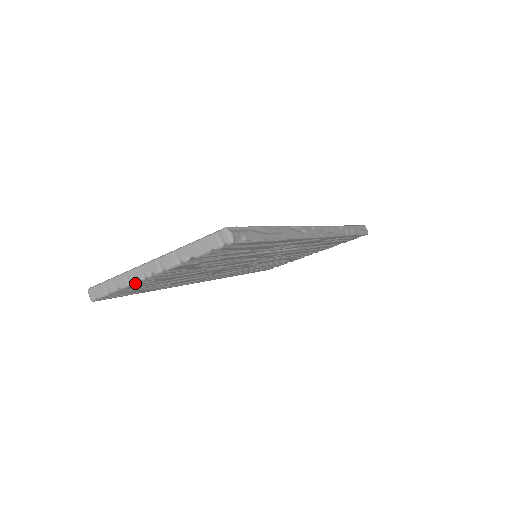
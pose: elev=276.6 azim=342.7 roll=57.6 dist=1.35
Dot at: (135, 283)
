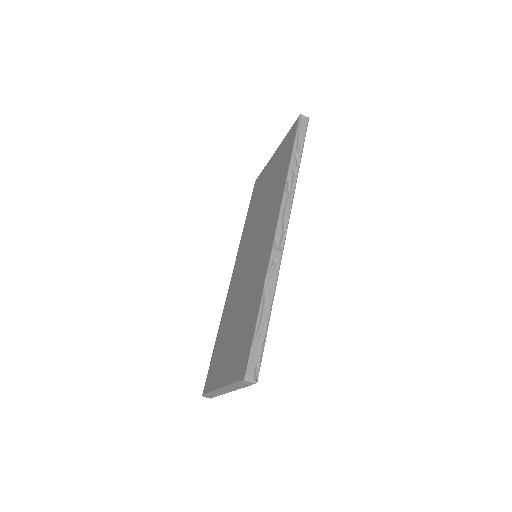
Dot at: occluded
